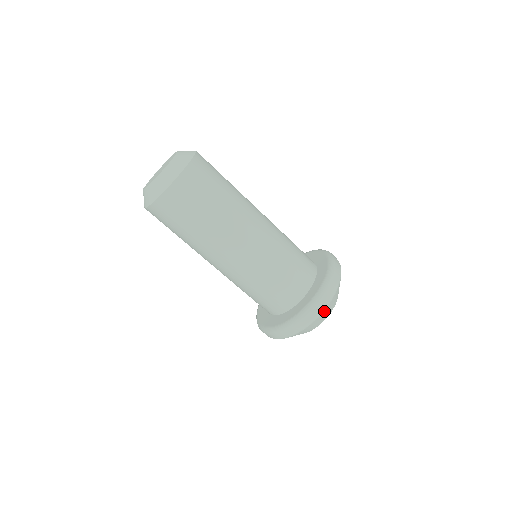
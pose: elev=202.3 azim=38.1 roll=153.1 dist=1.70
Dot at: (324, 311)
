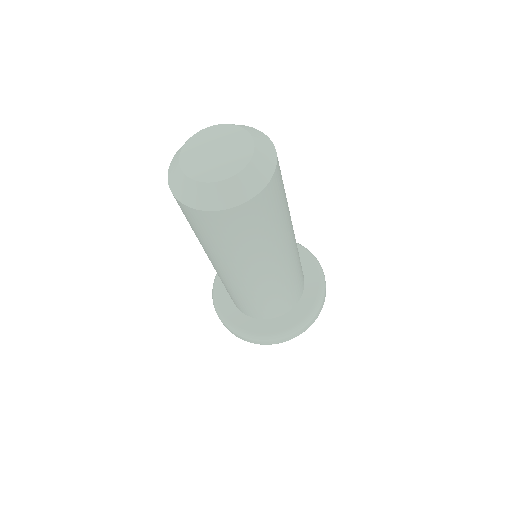
Dot at: occluded
